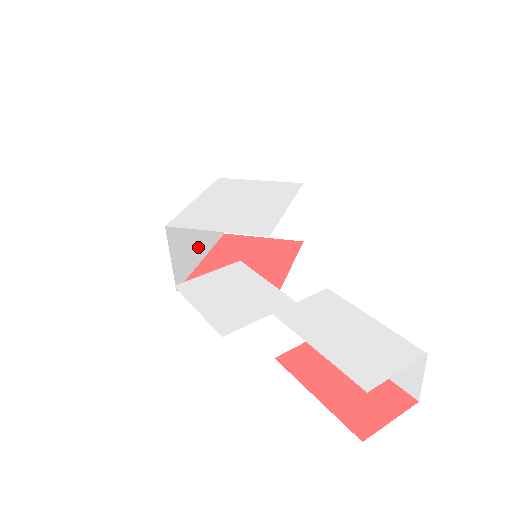
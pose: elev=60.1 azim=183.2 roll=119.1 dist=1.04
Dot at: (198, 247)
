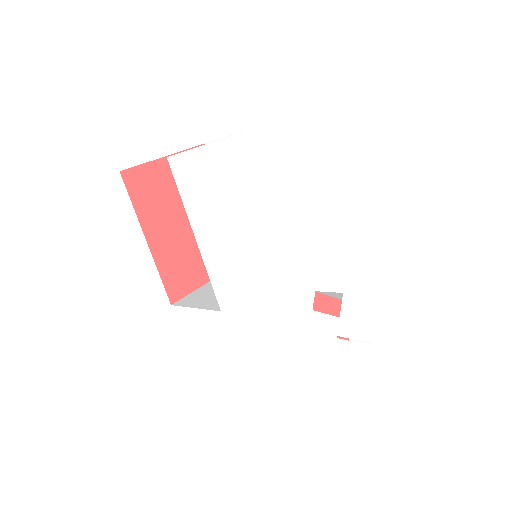
Dot at: occluded
